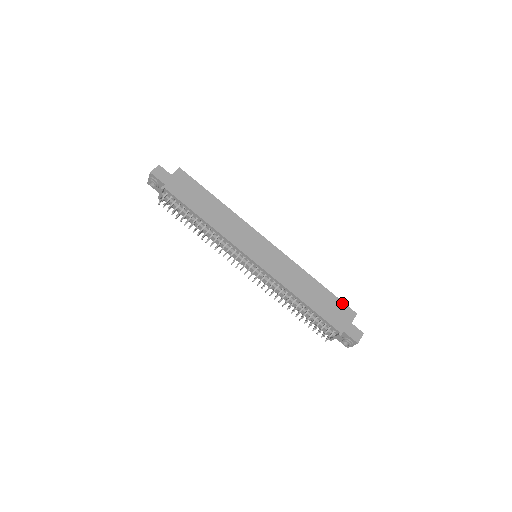
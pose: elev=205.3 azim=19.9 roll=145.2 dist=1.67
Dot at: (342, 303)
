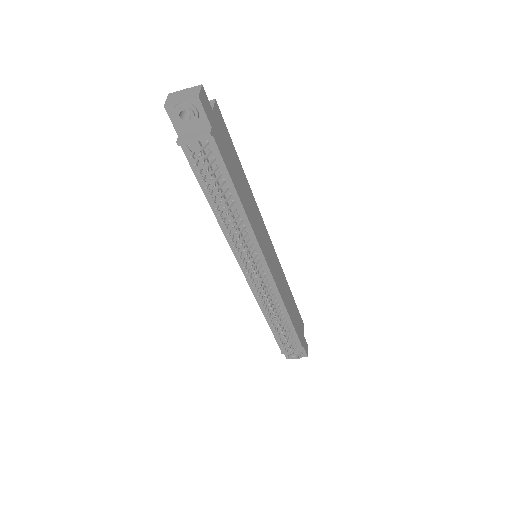
Dot at: (299, 313)
